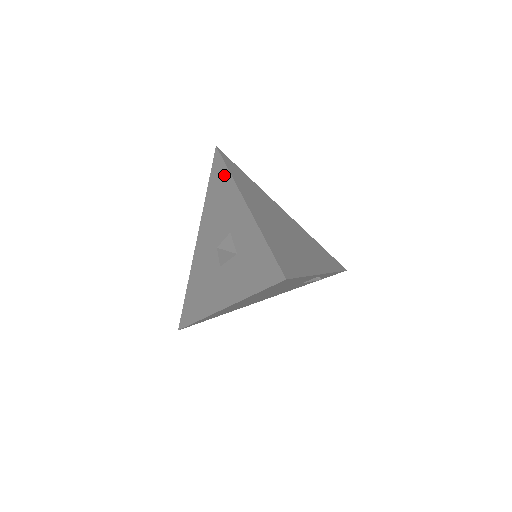
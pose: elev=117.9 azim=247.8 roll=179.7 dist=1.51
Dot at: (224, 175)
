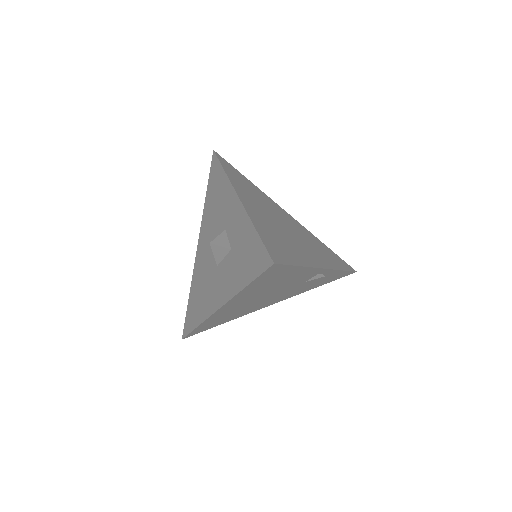
Dot at: (220, 175)
